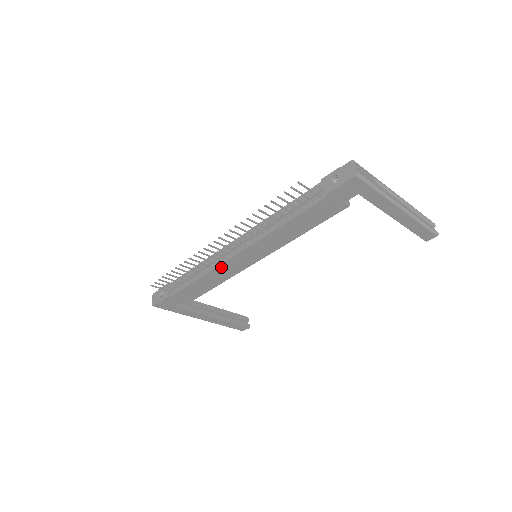
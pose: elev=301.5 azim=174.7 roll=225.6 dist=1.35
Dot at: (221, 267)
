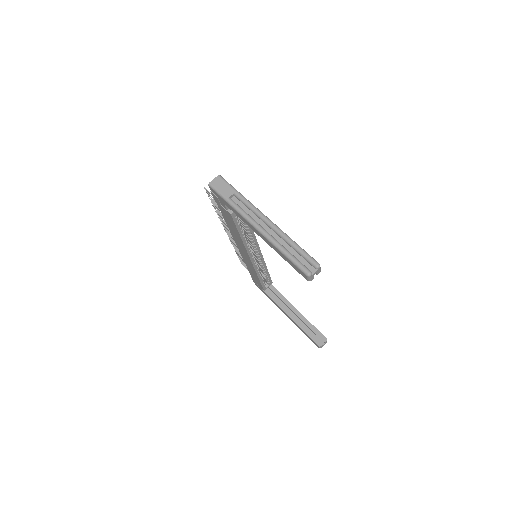
Dot at: (243, 257)
